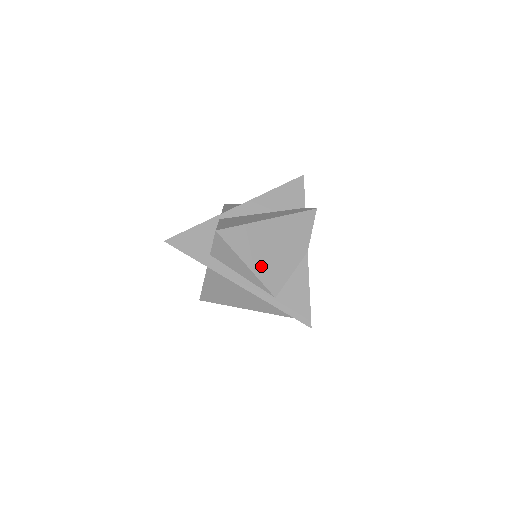
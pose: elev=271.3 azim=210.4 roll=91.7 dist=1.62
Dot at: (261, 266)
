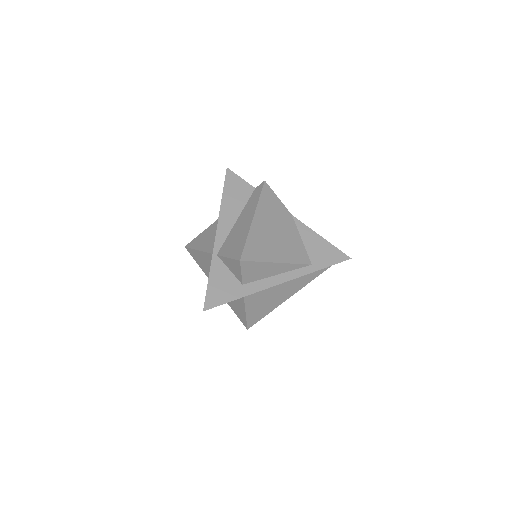
Dot at: (284, 254)
